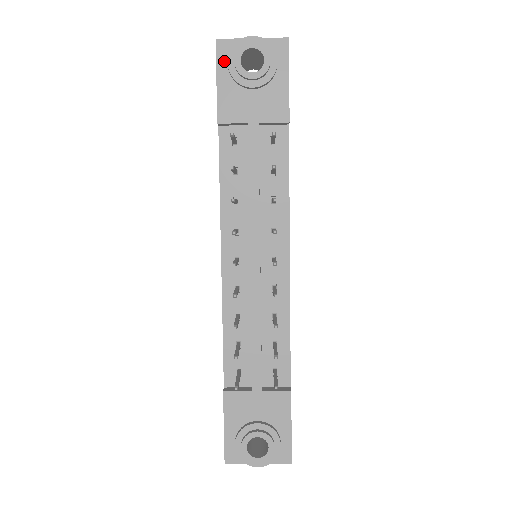
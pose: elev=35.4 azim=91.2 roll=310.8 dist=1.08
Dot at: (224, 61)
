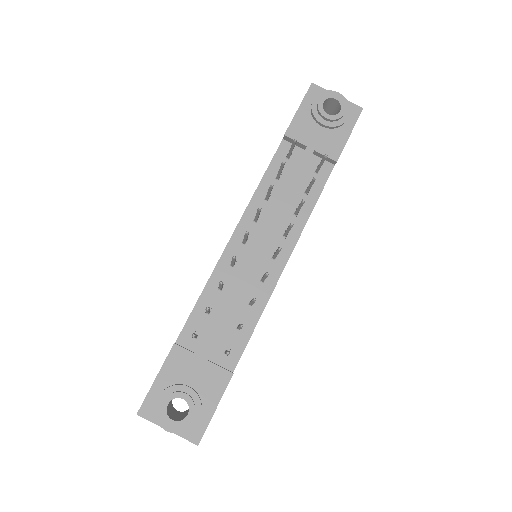
Dot at: (311, 99)
